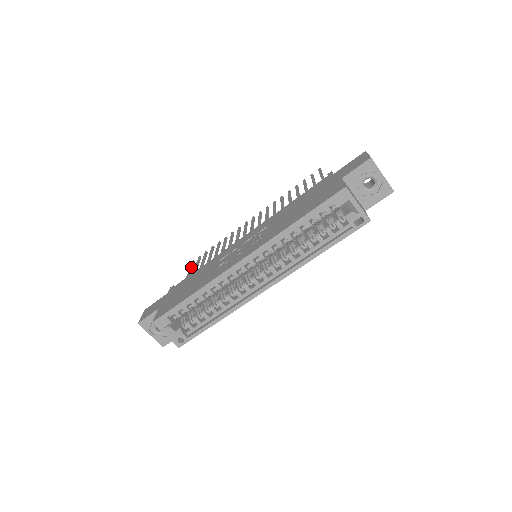
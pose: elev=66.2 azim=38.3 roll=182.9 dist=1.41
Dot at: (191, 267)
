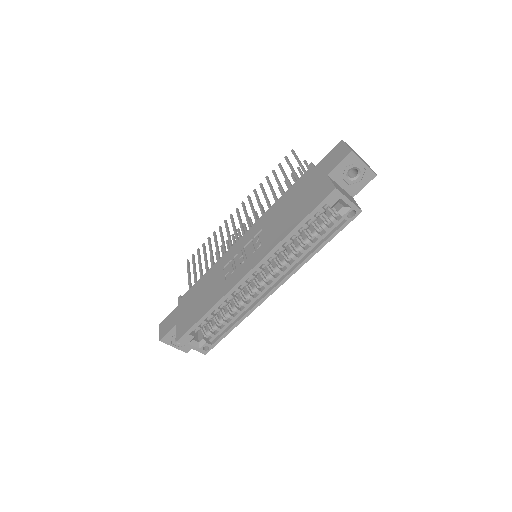
Dot at: (188, 269)
